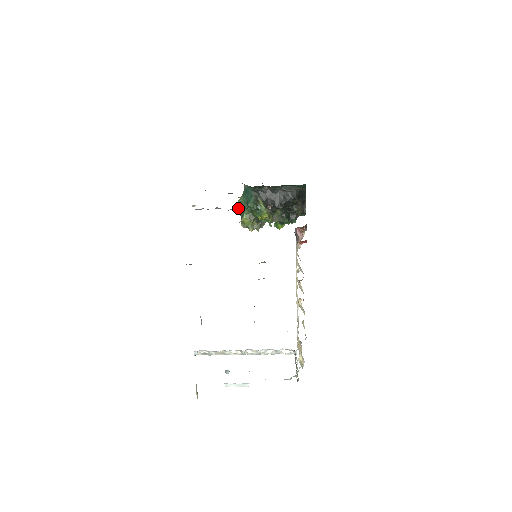
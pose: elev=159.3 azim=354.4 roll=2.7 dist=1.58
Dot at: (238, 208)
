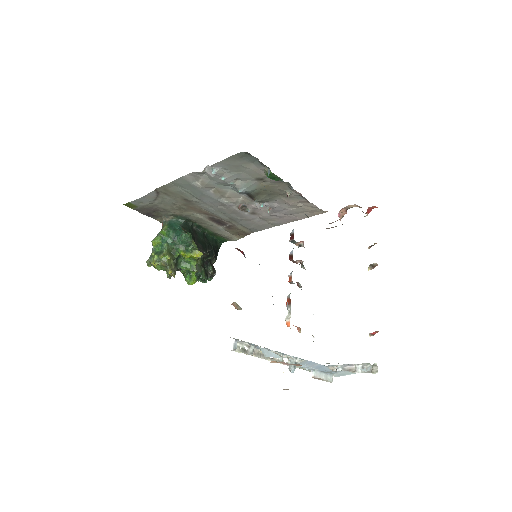
Dot at: (154, 242)
